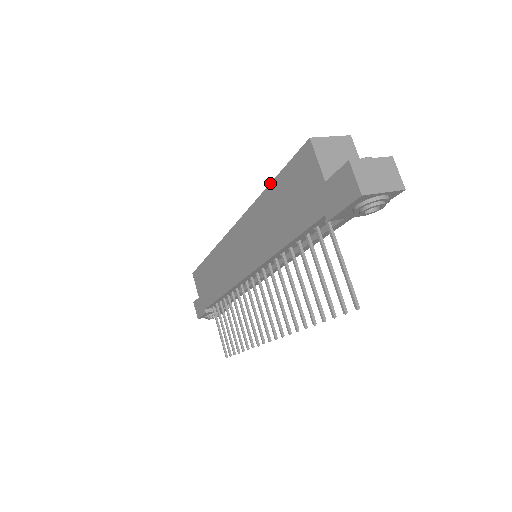
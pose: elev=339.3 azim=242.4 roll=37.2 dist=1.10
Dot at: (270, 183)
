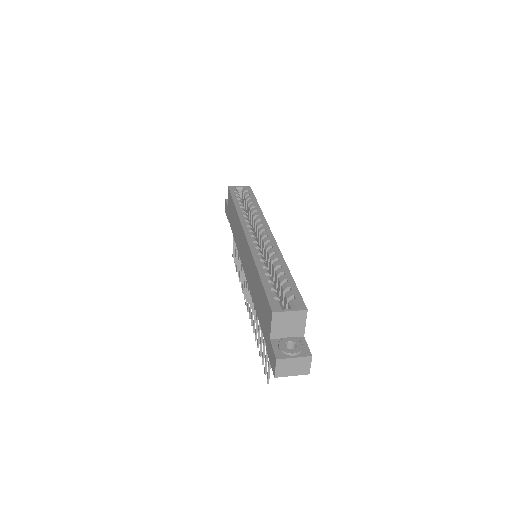
Dot at: (259, 274)
